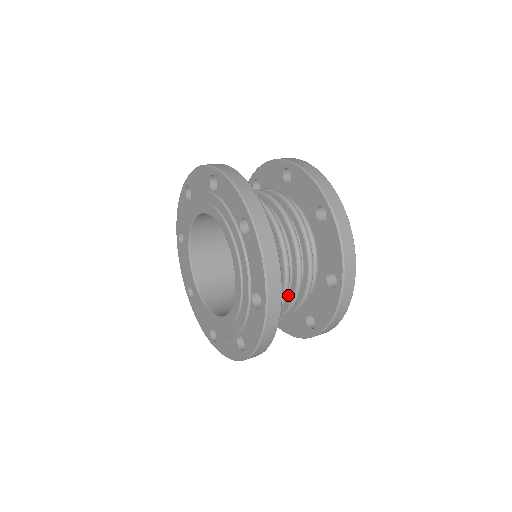
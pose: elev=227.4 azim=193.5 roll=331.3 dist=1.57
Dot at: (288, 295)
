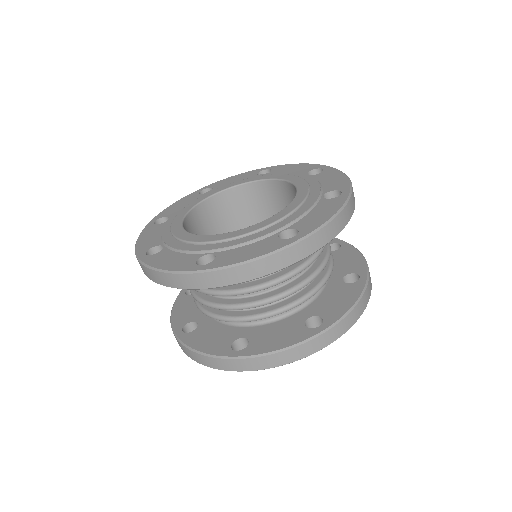
Dot at: (266, 293)
